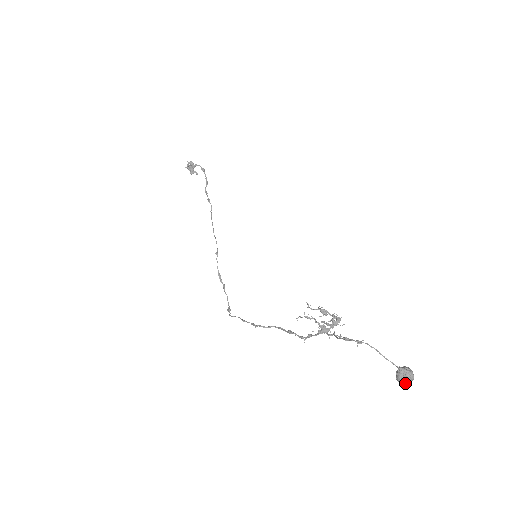
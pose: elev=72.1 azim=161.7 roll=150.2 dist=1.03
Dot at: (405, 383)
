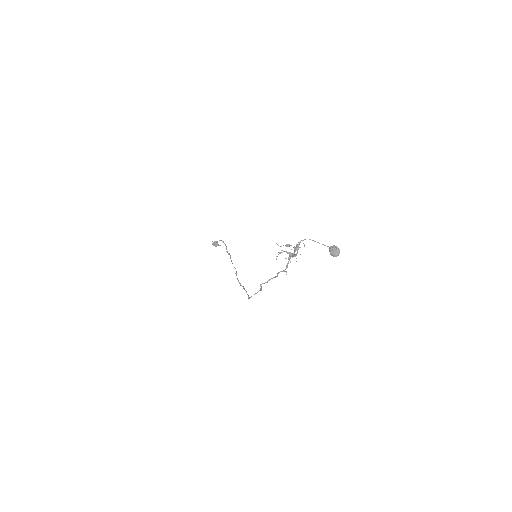
Dot at: (336, 254)
